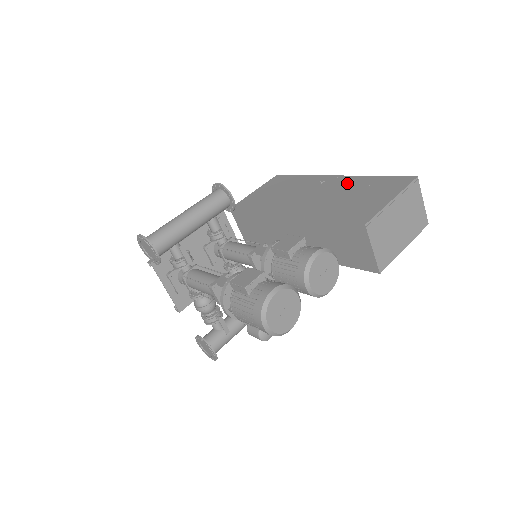
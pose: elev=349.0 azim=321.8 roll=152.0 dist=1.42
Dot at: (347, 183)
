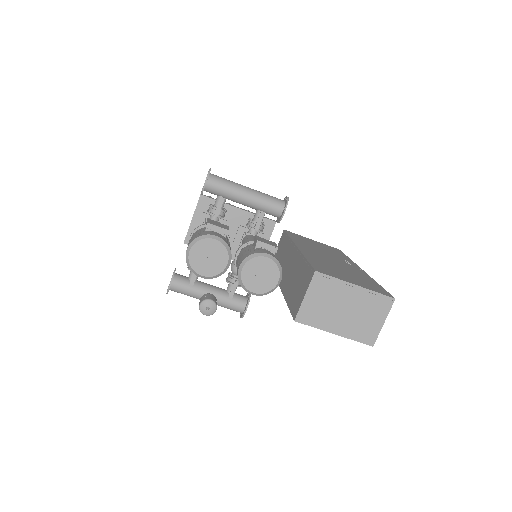
Dot at: (357, 271)
